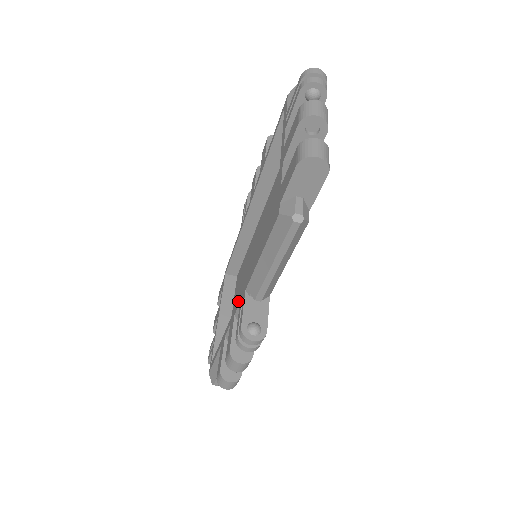
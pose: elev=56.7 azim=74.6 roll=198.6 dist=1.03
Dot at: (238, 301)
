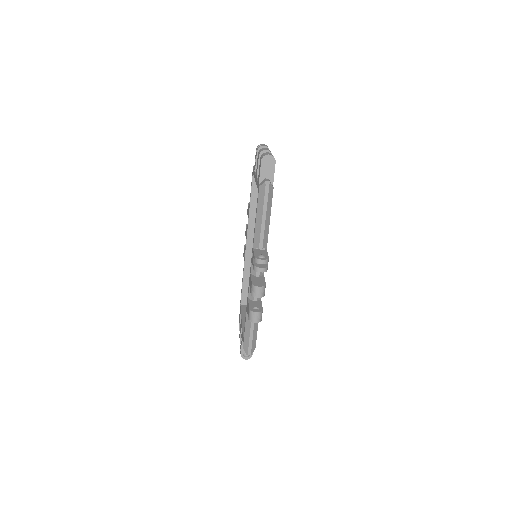
Dot at: (251, 264)
